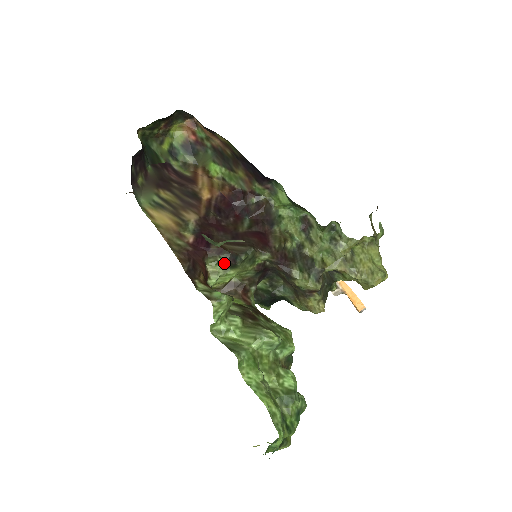
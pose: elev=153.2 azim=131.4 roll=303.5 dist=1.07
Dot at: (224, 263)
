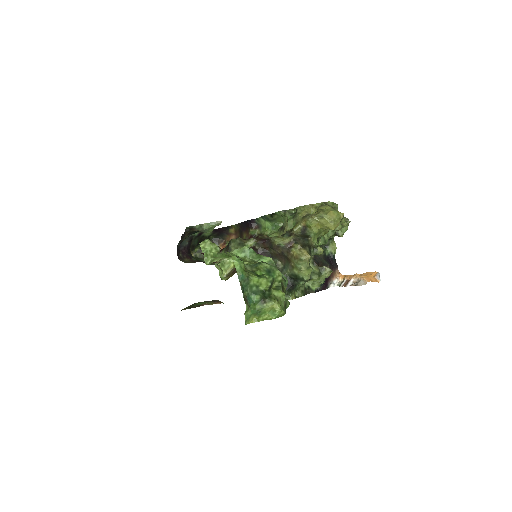
Dot at: occluded
